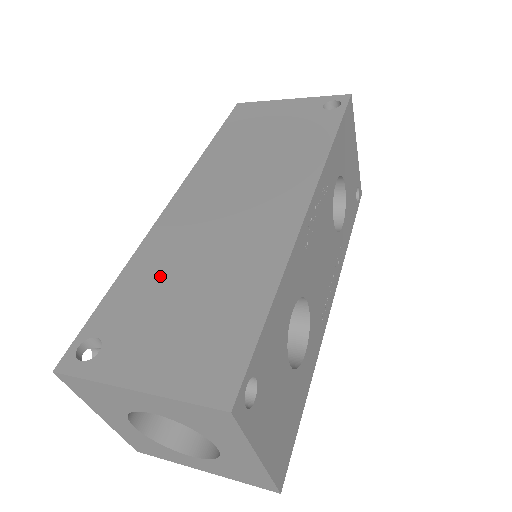
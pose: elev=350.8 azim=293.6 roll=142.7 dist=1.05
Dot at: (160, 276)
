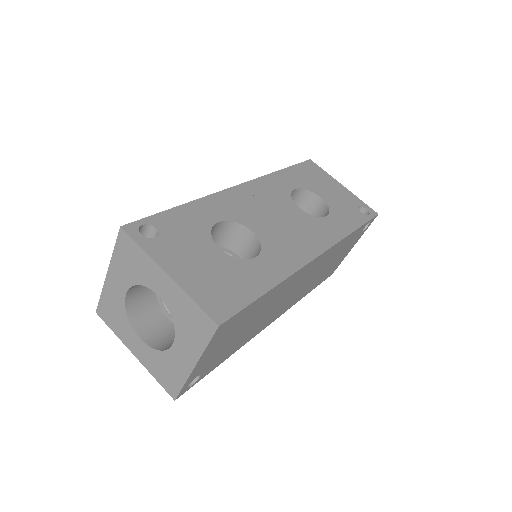
Dot at: occluded
